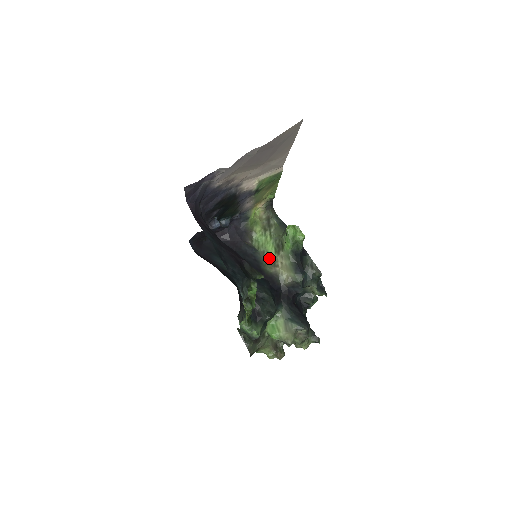
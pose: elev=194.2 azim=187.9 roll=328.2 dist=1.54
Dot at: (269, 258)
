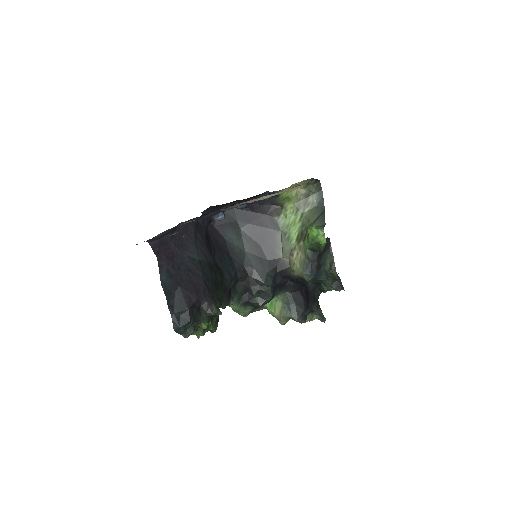
Dot at: (288, 243)
